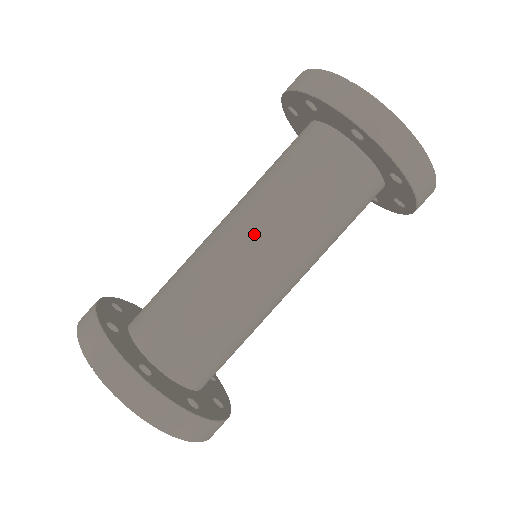
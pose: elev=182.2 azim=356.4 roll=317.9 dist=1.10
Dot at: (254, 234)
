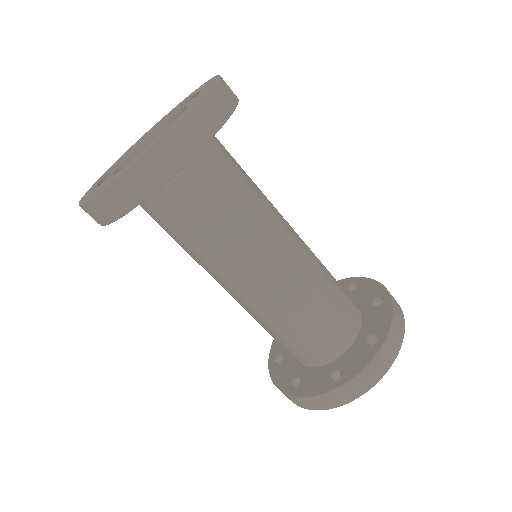
Dot at: occluded
